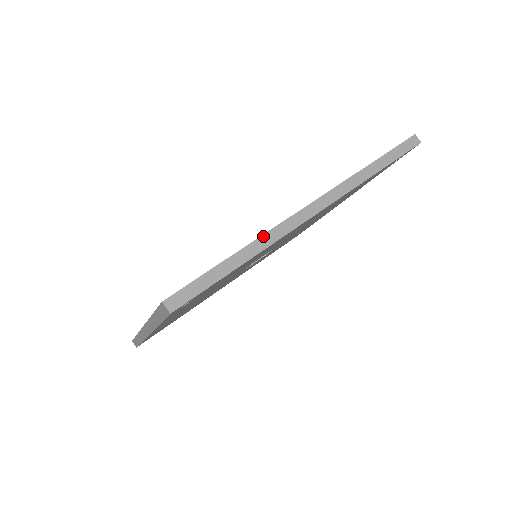
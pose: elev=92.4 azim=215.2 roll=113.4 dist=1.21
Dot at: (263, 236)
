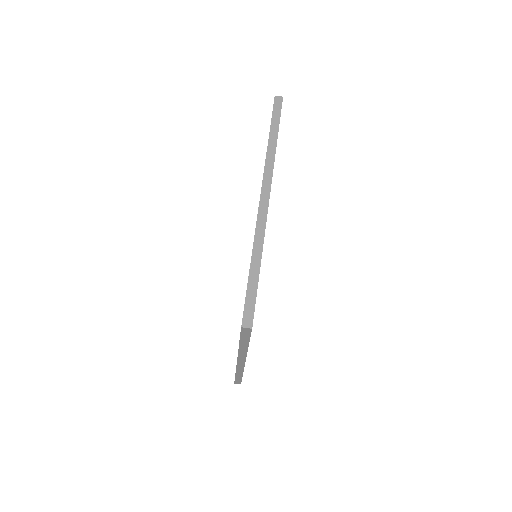
Dot at: (255, 239)
